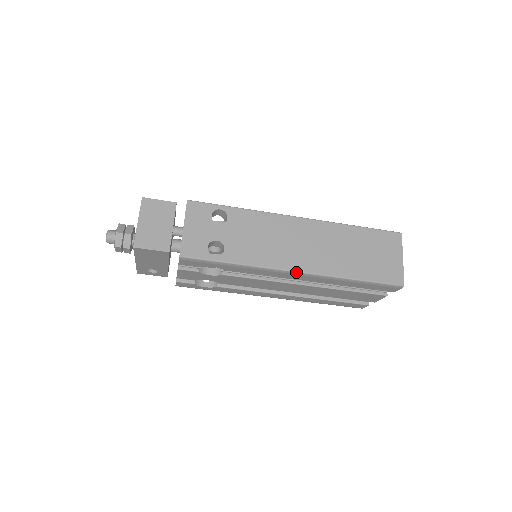
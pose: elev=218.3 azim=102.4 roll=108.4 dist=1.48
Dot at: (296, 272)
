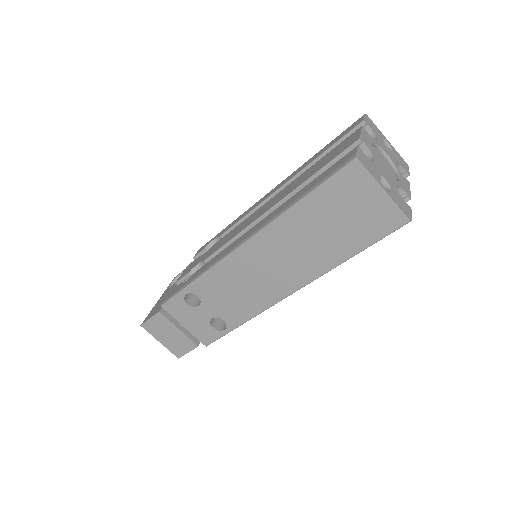
Dot at: (291, 294)
